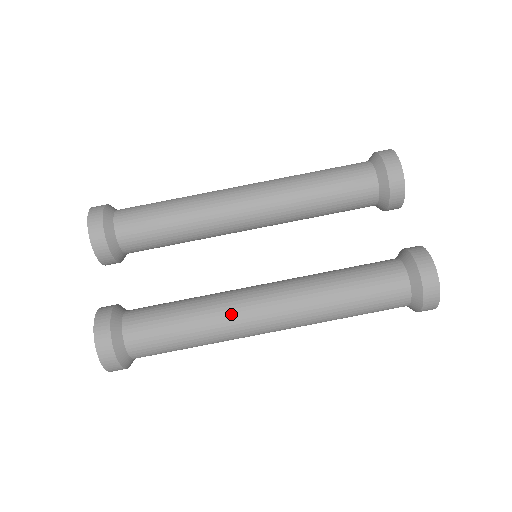
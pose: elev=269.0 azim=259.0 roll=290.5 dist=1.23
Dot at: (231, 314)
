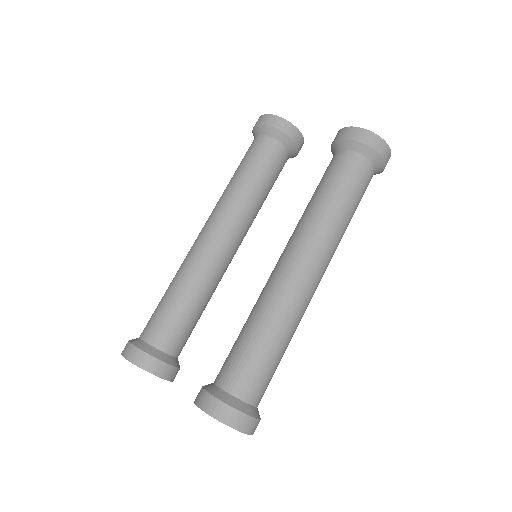
Dot at: (279, 294)
